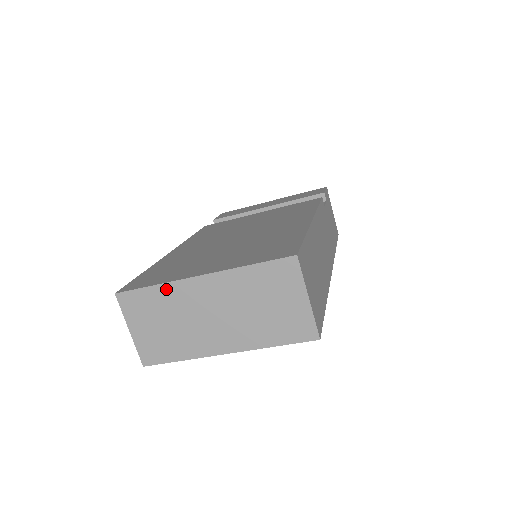
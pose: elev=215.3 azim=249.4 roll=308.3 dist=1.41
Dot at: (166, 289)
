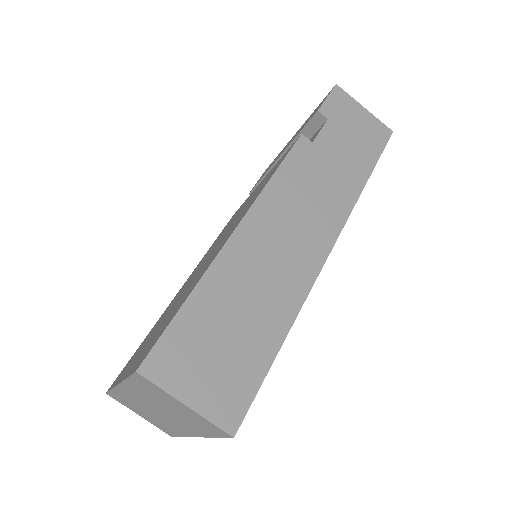
Dot at: (118, 392)
